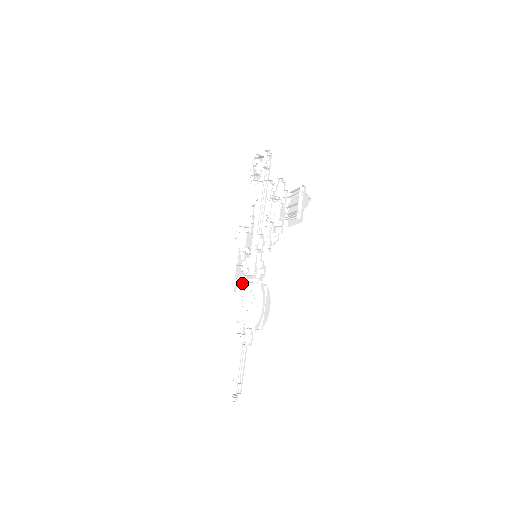
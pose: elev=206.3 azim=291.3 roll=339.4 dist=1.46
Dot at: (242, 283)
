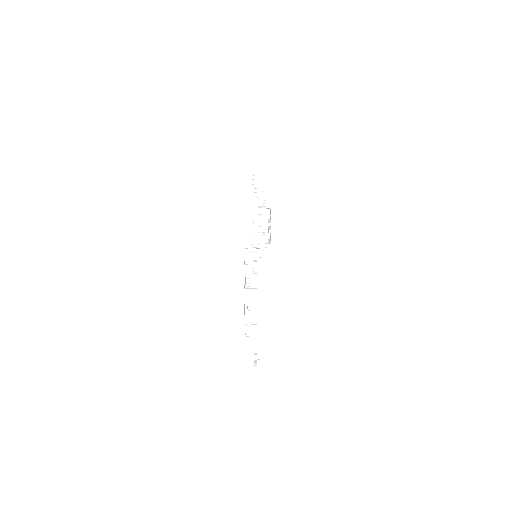
Dot at: occluded
